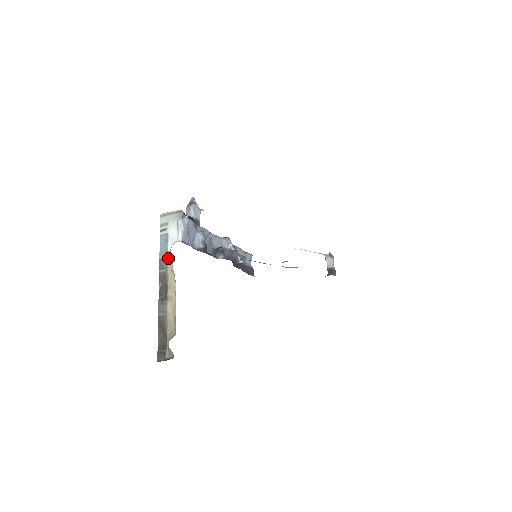
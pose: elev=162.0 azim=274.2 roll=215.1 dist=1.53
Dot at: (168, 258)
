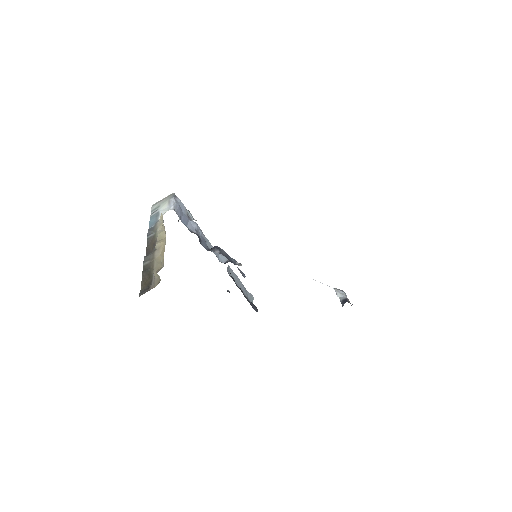
Dot at: (158, 223)
